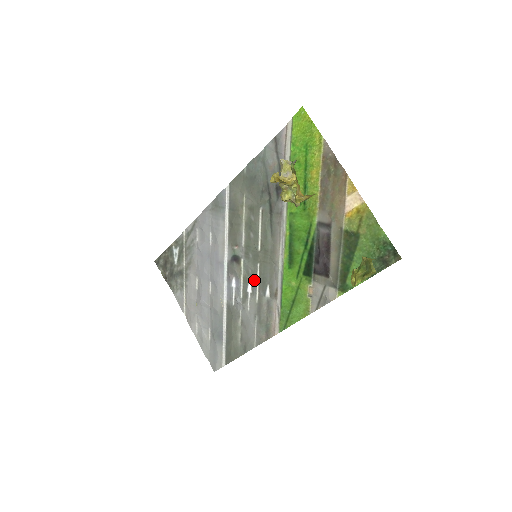
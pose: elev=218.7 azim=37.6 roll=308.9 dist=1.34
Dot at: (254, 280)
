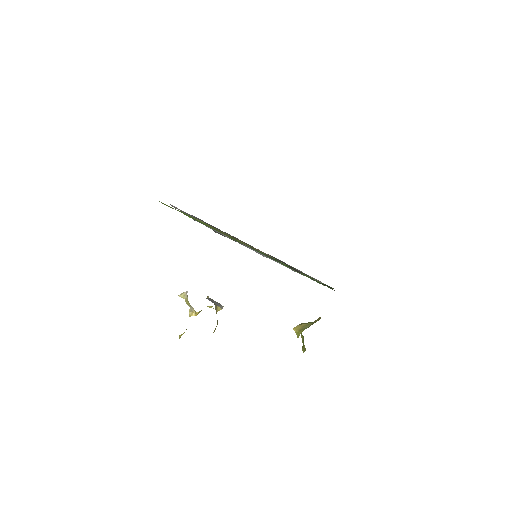
Dot at: occluded
